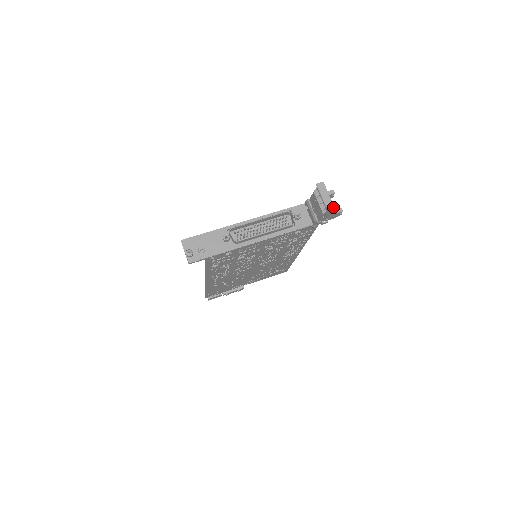
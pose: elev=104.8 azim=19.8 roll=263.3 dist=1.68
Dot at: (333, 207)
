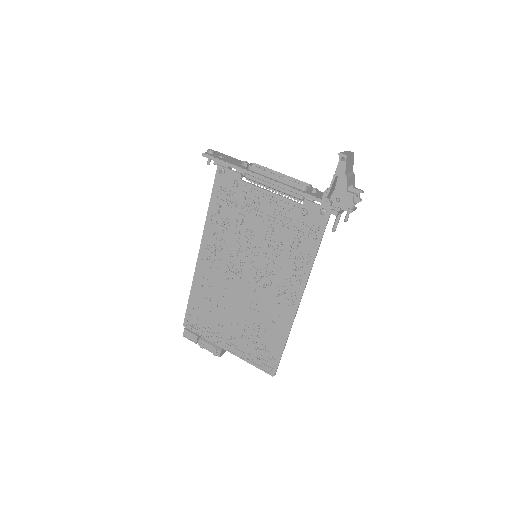
Dot at: occluded
